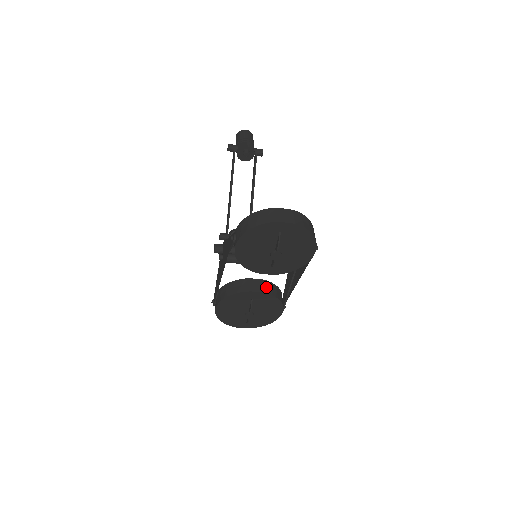
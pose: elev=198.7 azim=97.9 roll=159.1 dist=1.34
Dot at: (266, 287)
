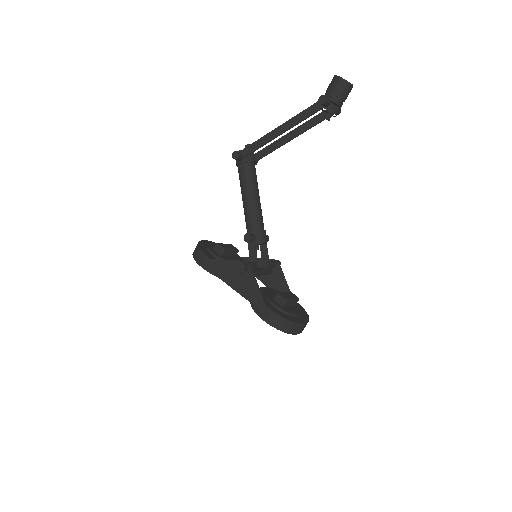
Dot at: occluded
